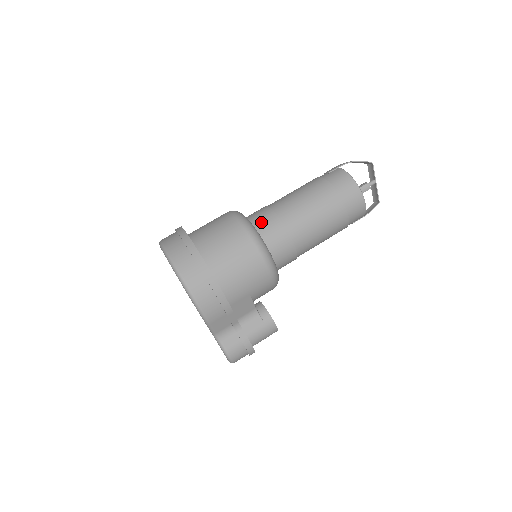
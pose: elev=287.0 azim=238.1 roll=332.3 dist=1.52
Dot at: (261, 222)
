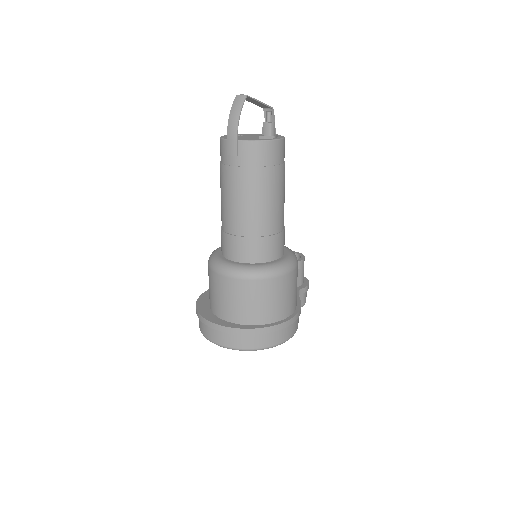
Dot at: (257, 255)
